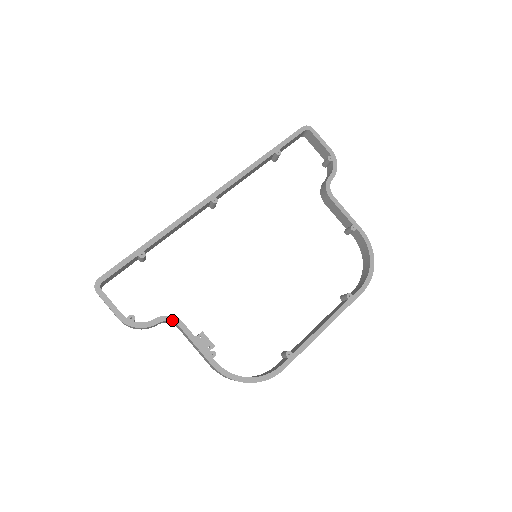
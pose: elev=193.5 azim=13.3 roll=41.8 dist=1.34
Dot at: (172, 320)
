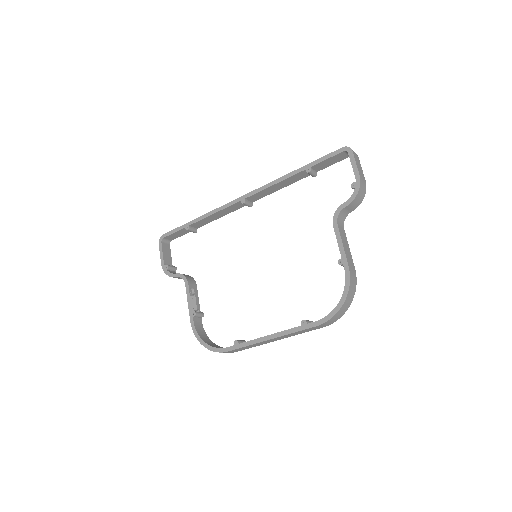
Dot at: (184, 279)
